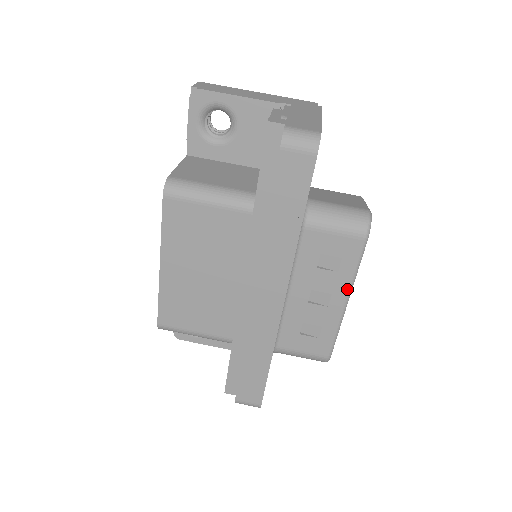
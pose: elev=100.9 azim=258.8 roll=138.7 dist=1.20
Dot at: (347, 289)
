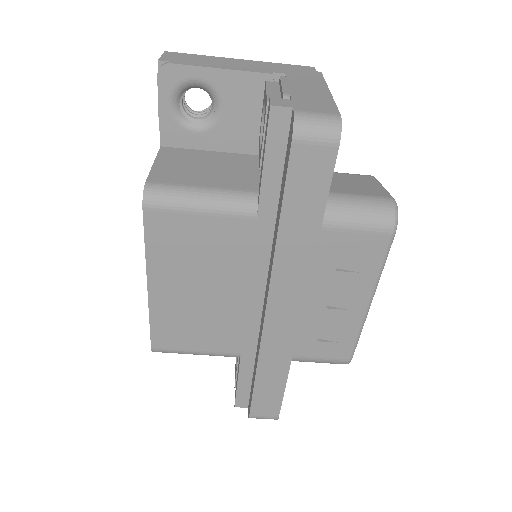
Dot at: (371, 290)
